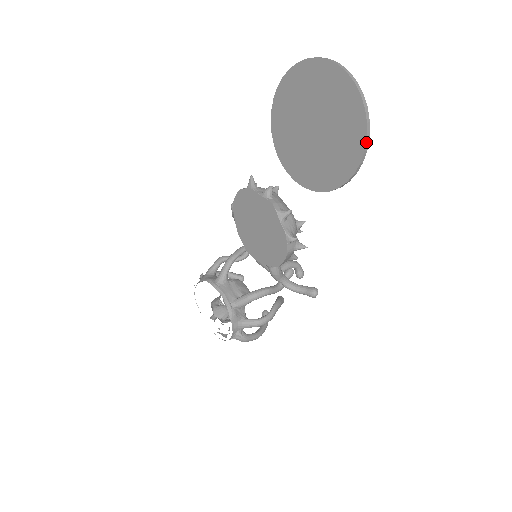
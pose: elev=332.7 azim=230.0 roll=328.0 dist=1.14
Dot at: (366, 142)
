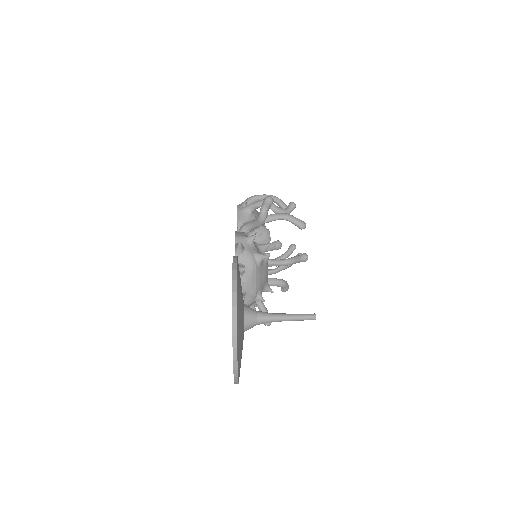
Dot at: (235, 383)
